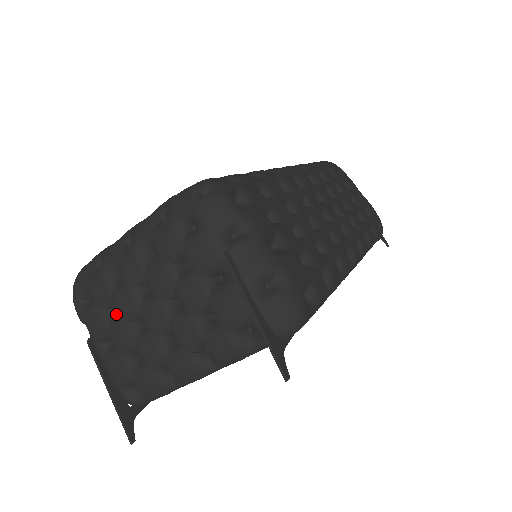
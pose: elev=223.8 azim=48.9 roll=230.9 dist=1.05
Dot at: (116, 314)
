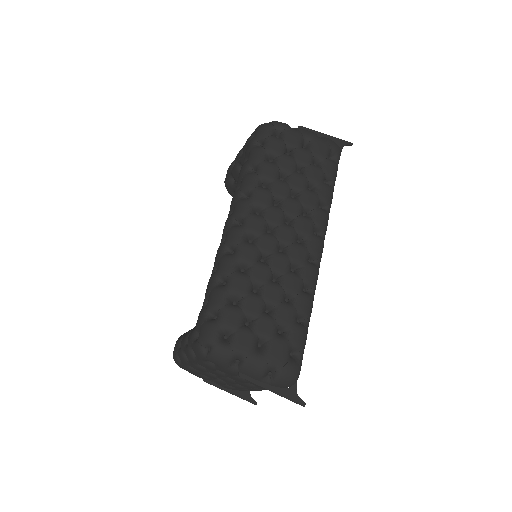
Dot at: occluded
